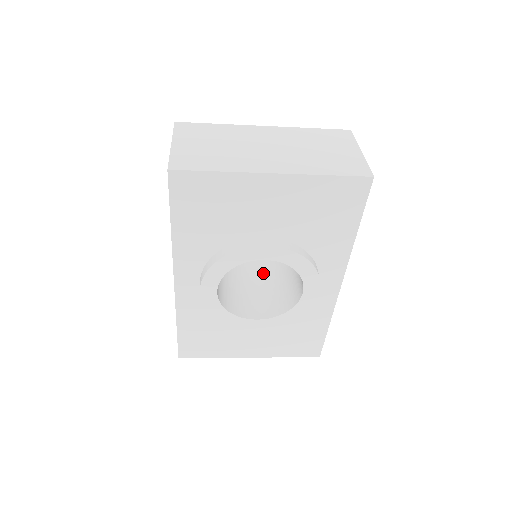
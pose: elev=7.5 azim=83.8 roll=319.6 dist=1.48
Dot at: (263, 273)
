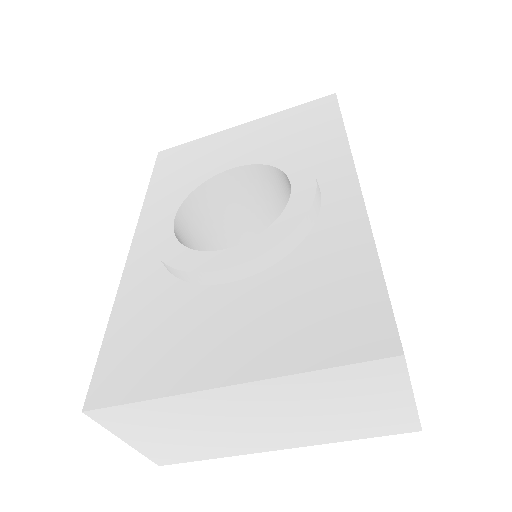
Dot at: occluded
